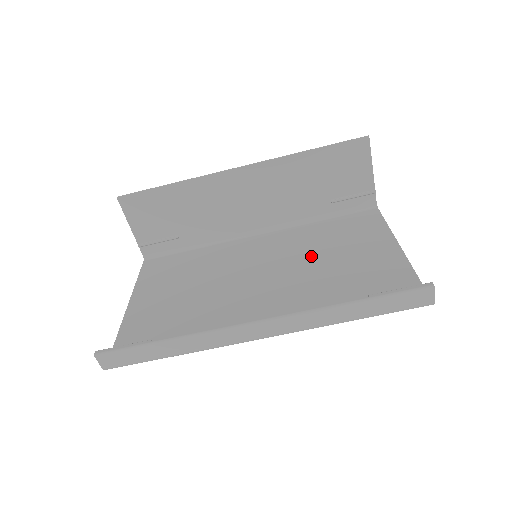
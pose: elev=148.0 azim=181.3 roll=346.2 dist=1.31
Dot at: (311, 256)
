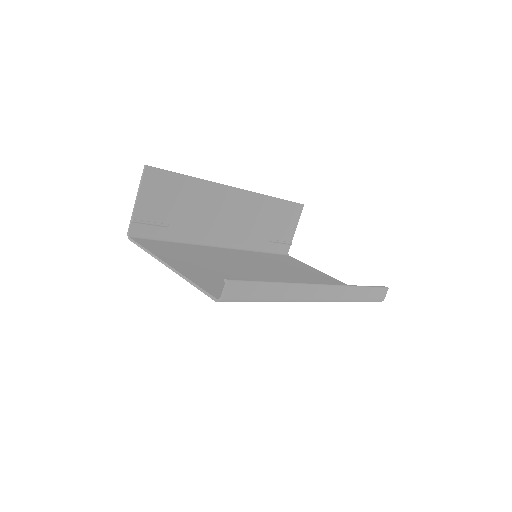
Dot at: (284, 268)
